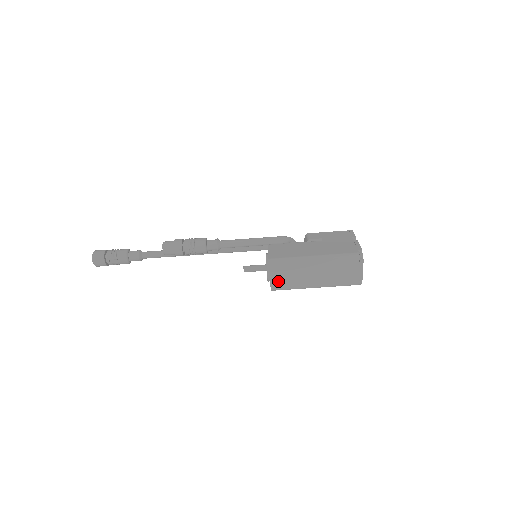
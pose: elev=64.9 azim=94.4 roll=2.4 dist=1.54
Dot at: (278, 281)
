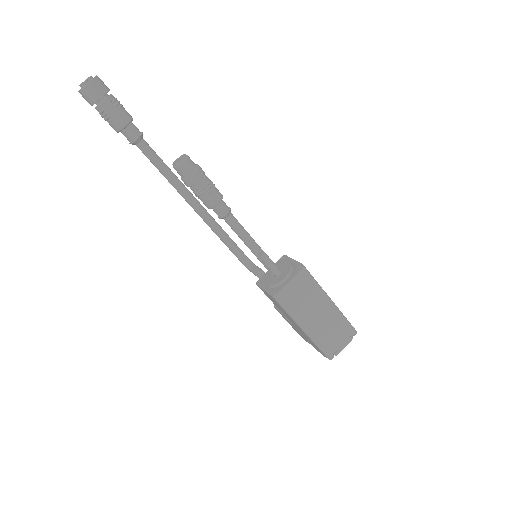
Dot at: (289, 293)
